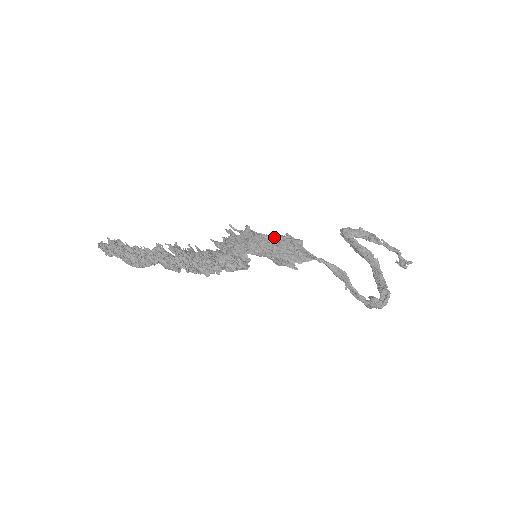
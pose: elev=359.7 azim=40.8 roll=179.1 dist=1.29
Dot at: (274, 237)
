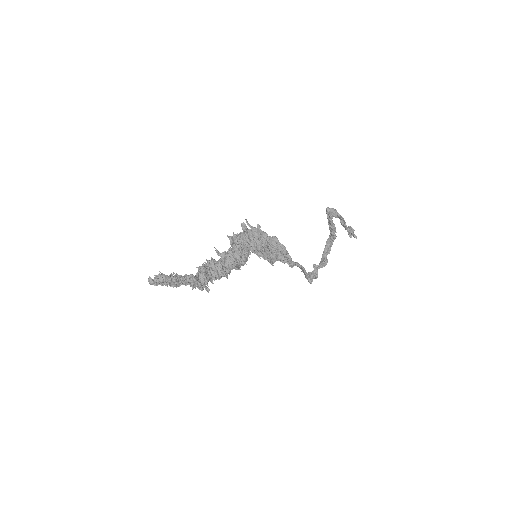
Dot at: (274, 251)
